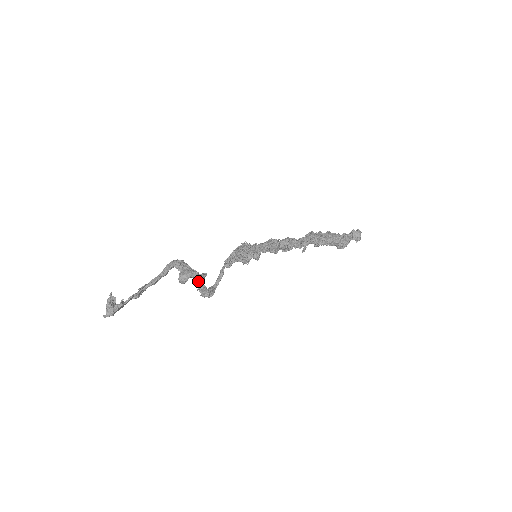
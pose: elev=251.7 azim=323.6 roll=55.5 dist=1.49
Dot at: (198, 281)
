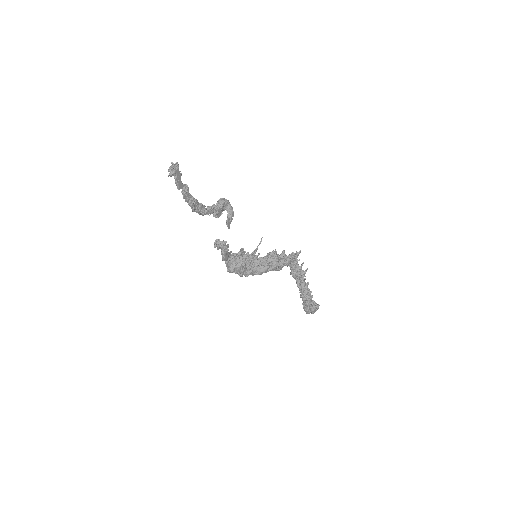
Dot at: (229, 216)
